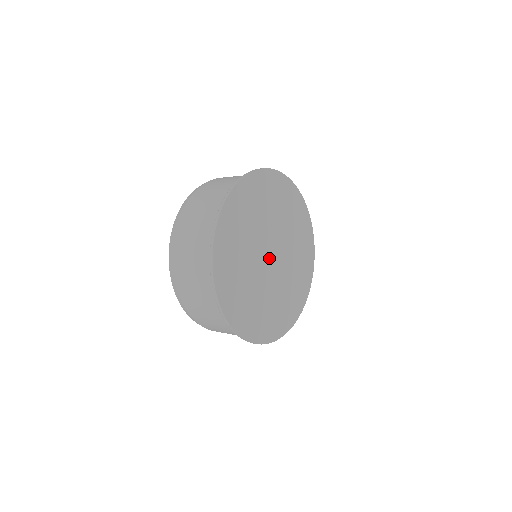
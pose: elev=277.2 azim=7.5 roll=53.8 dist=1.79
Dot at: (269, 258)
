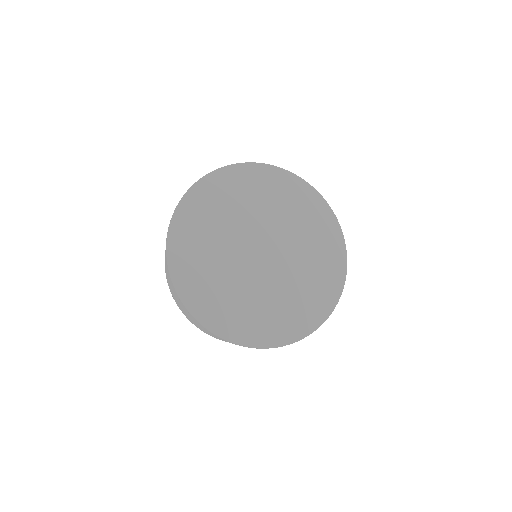
Dot at: (262, 256)
